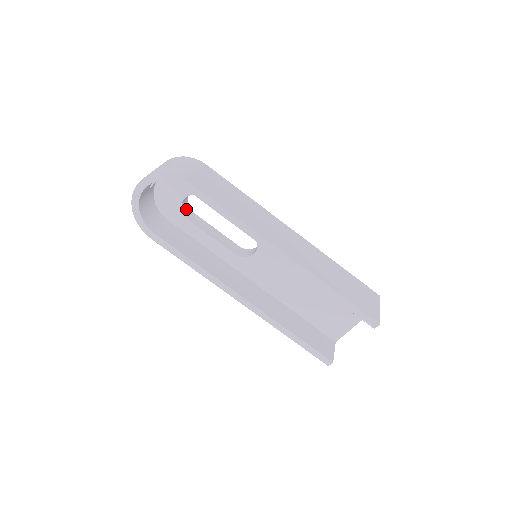
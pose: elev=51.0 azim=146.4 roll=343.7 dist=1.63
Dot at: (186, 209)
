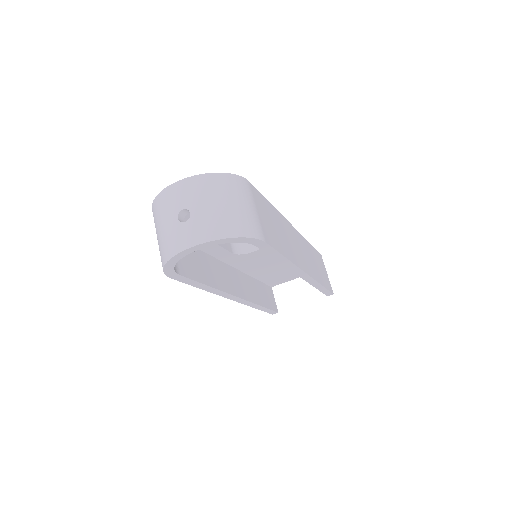
Dot at: occluded
